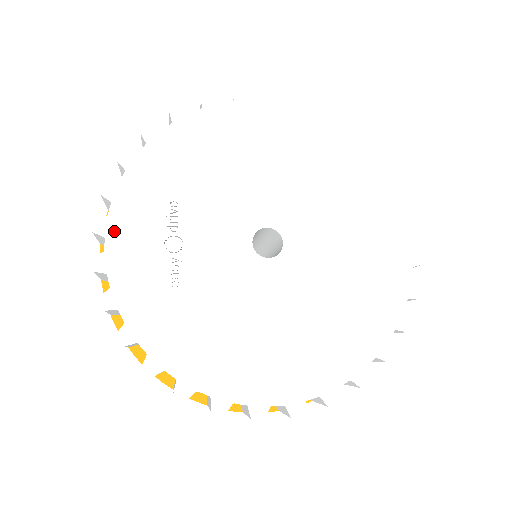
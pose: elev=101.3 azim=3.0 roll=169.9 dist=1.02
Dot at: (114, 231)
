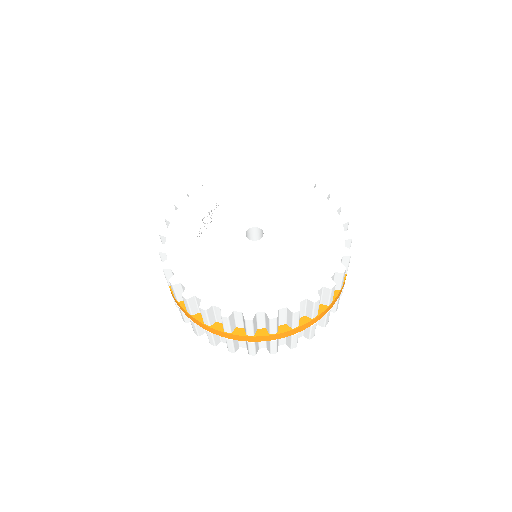
Dot at: (184, 207)
